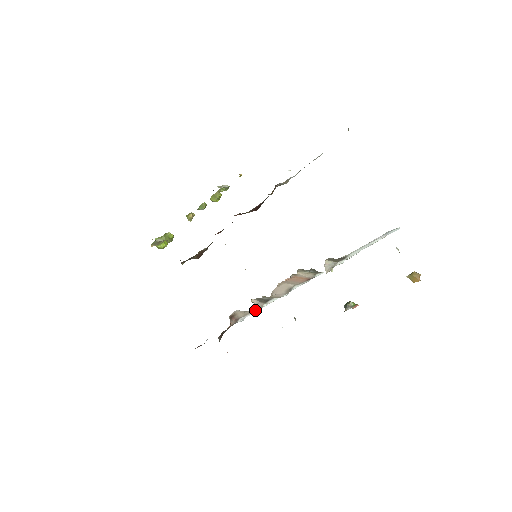
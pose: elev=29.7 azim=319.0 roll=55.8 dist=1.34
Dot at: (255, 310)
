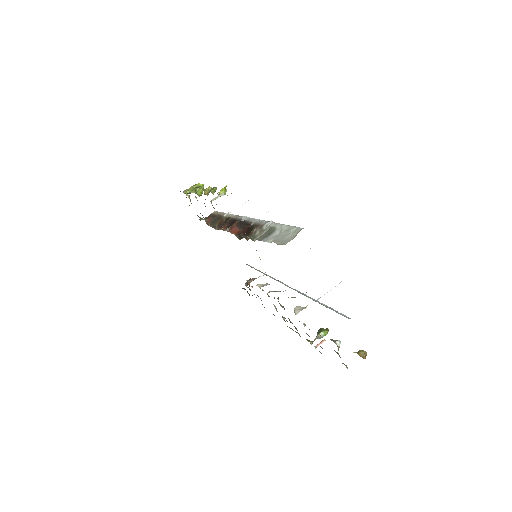
Dot at: occluded
